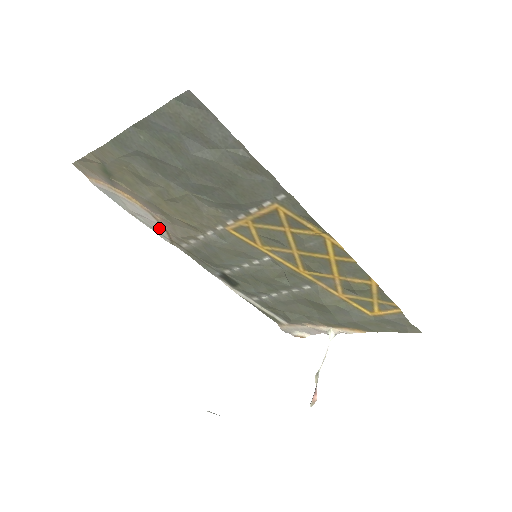
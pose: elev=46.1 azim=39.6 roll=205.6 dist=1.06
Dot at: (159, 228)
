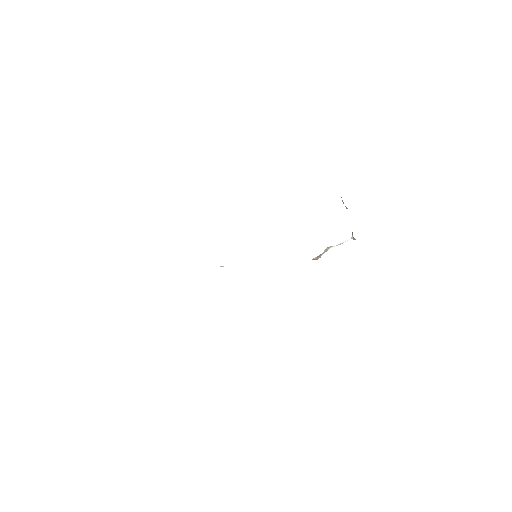
Dot at: occluded
